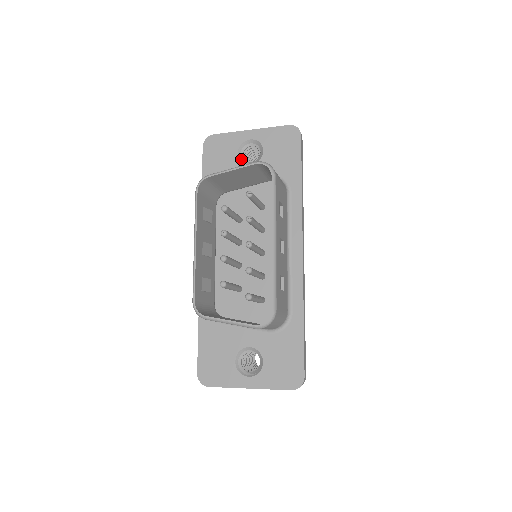
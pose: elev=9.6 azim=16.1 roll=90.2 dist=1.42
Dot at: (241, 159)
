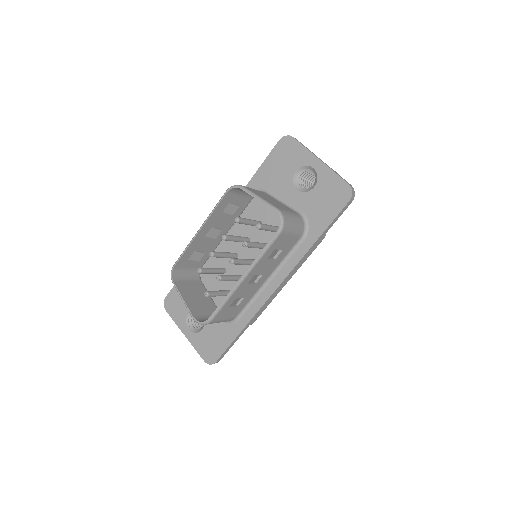
Dot at: (296, 177)
